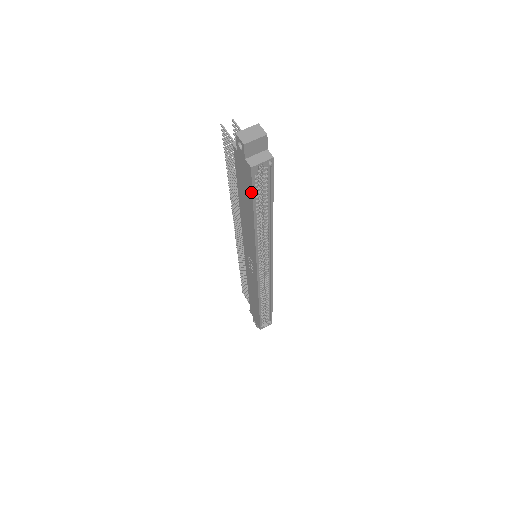
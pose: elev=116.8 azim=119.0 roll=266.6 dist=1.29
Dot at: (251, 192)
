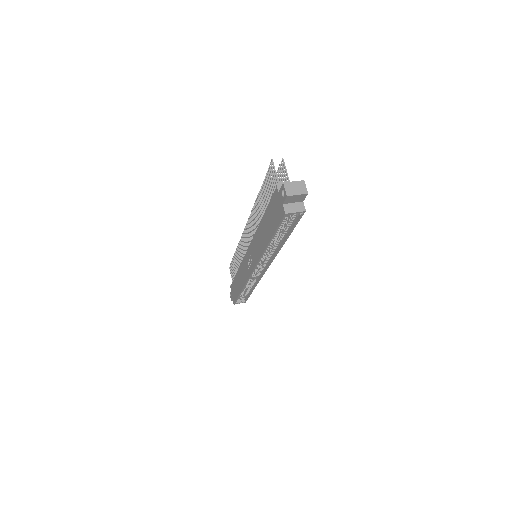
Dot at: (277, 226)
